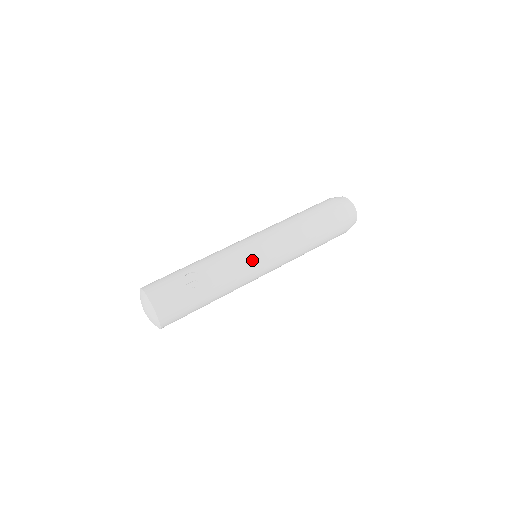
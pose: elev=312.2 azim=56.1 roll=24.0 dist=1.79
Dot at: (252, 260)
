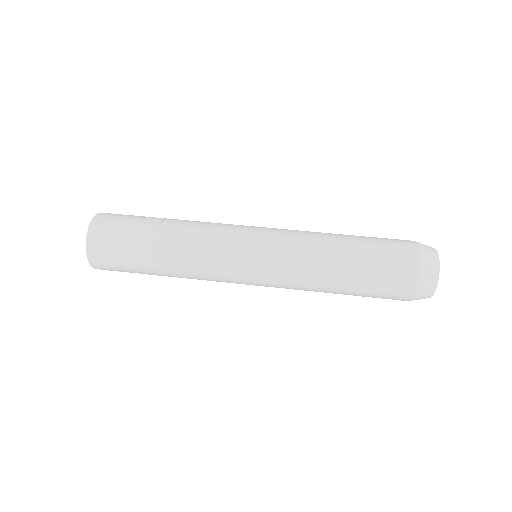
Dot at: (236, 234)
